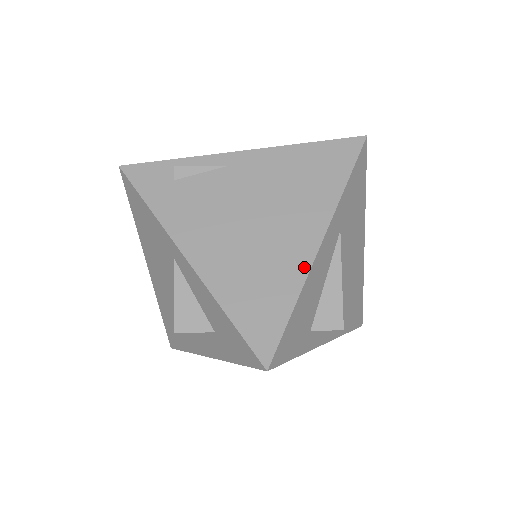
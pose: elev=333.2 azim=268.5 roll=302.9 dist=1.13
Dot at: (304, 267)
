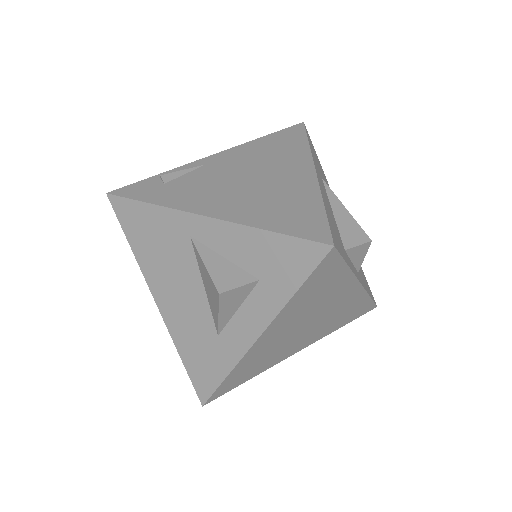
Dot at: (313, 185)
